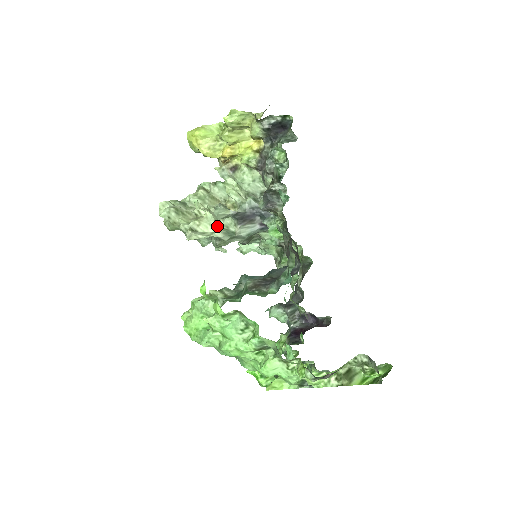
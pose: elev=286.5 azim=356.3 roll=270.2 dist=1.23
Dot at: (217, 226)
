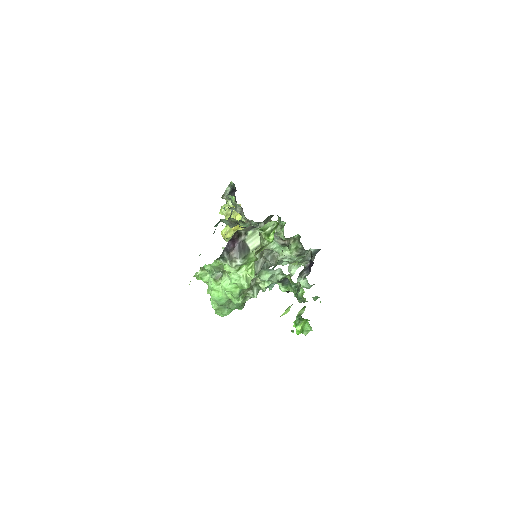
Dot at: occluded
